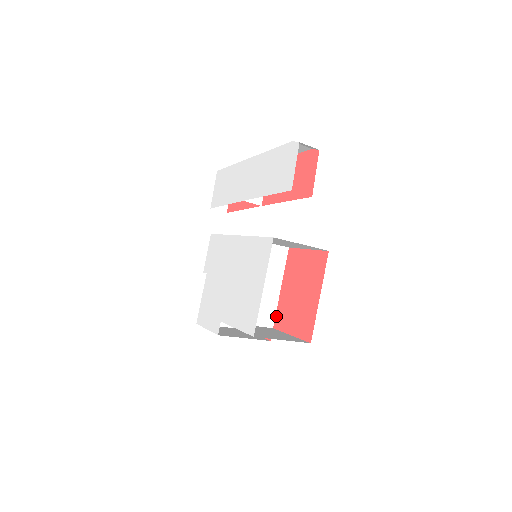
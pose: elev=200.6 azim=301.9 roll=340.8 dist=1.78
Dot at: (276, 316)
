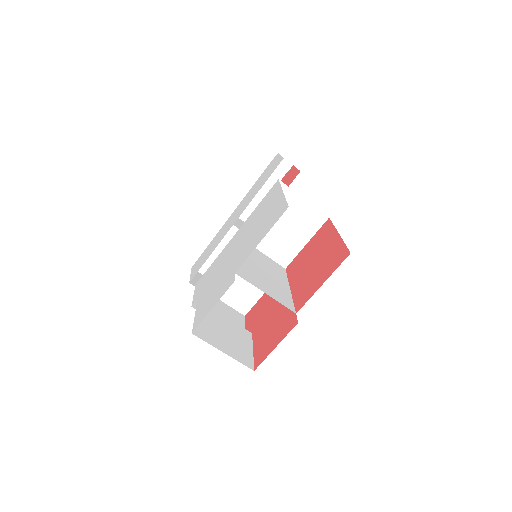
Dot at: (295, 304)
